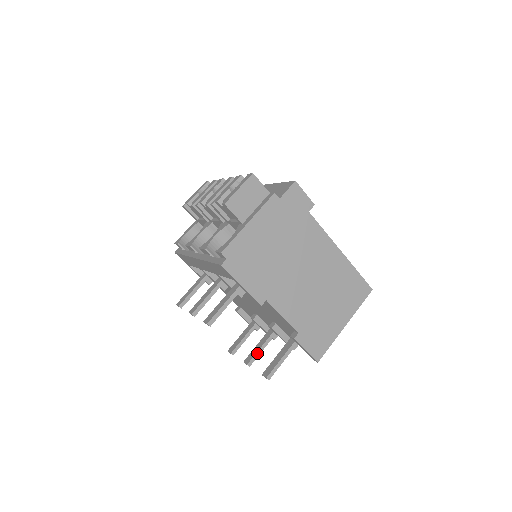
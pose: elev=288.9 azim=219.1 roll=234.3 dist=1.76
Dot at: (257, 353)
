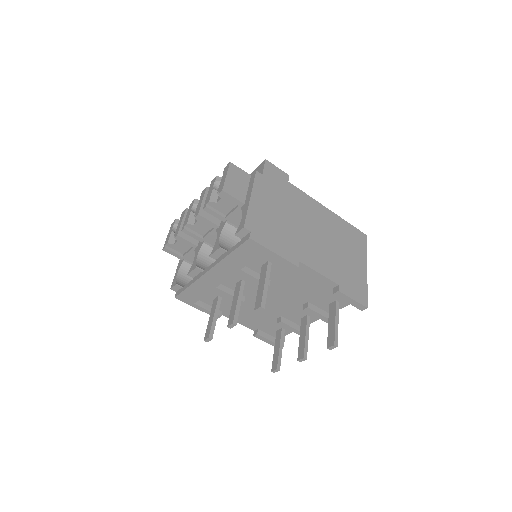
Dot at: (305, 344)
